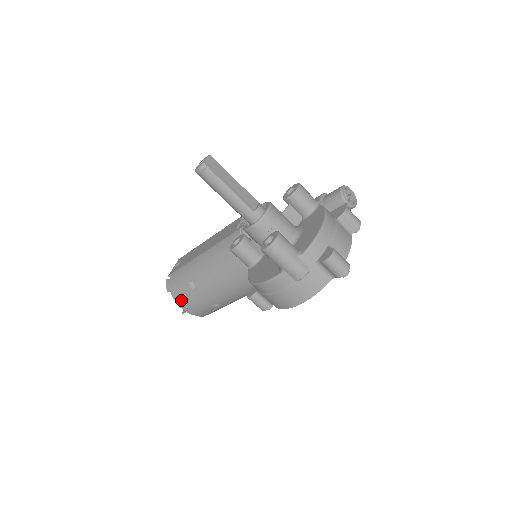
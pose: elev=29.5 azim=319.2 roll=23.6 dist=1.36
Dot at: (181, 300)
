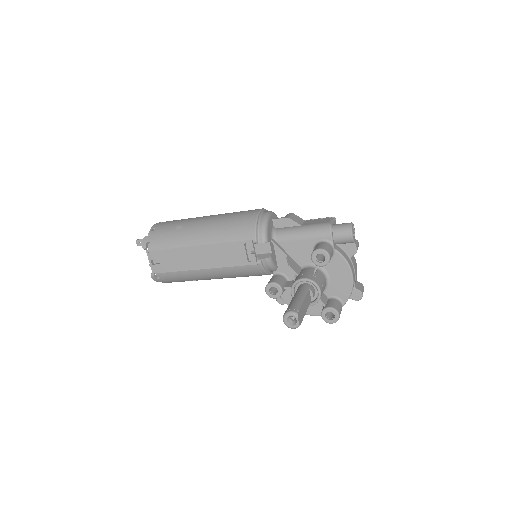
Dot at: occluded
